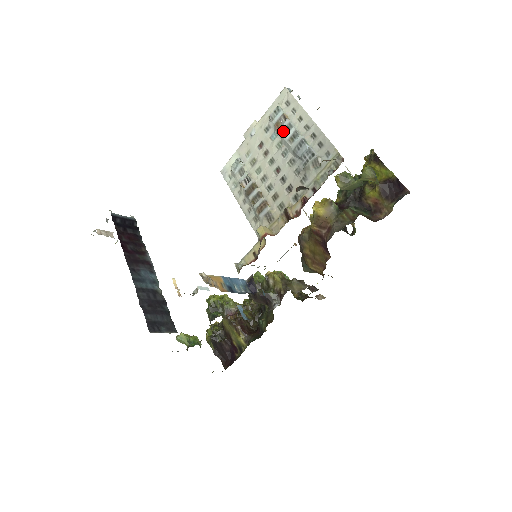
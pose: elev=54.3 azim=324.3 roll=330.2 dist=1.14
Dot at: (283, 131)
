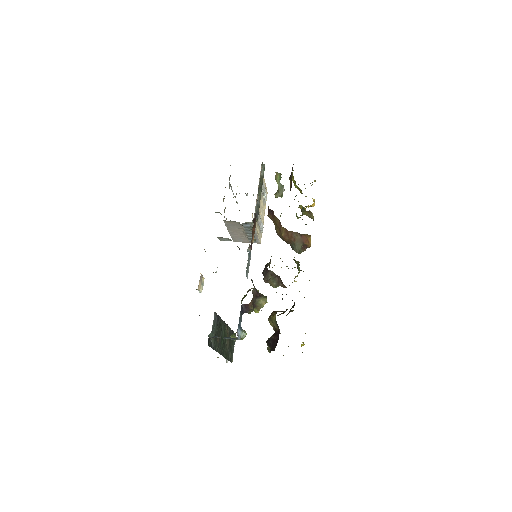
Dot at: occluded
